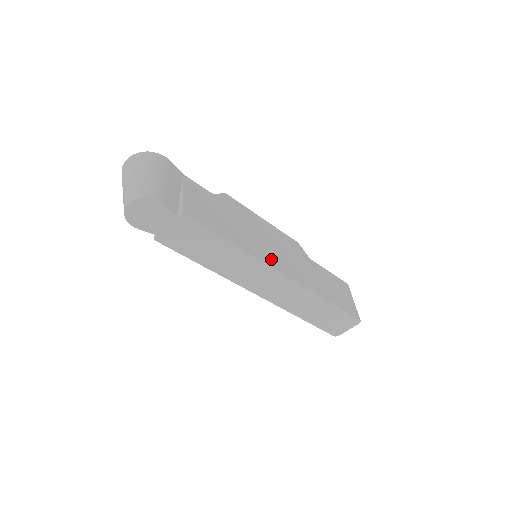
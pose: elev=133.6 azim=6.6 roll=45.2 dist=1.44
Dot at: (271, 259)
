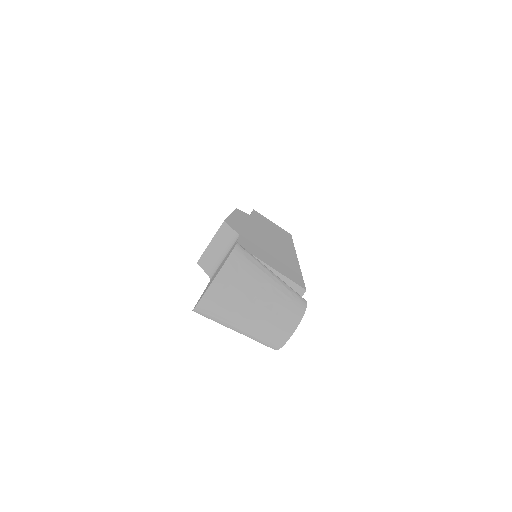
Dot at: (287, 251)
